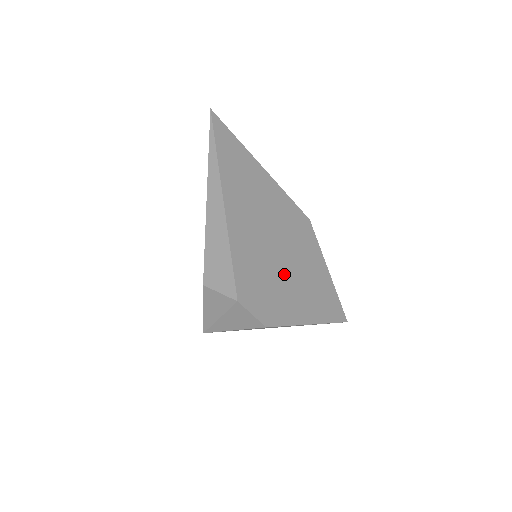
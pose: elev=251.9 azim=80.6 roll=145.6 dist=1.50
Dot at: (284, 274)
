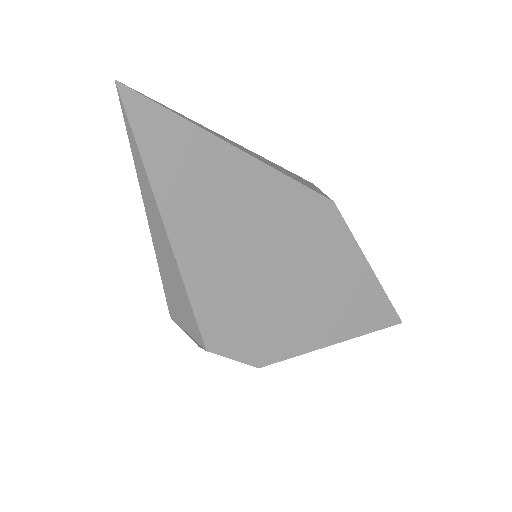
Dot at: (287, 293)
